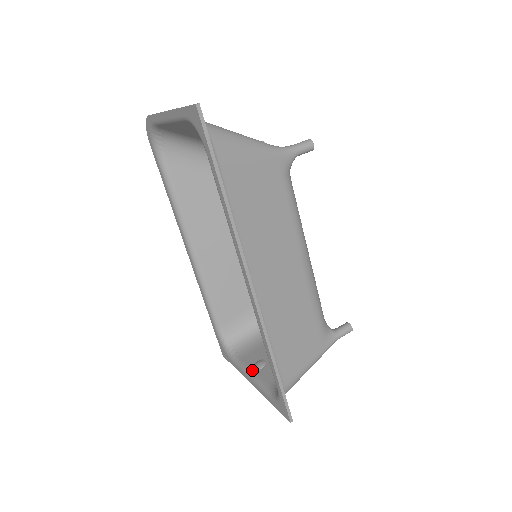
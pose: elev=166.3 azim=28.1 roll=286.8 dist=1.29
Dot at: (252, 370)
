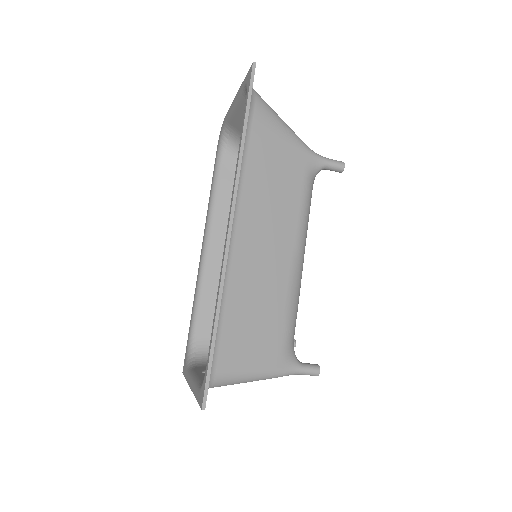
Dot at: (198, 373)
